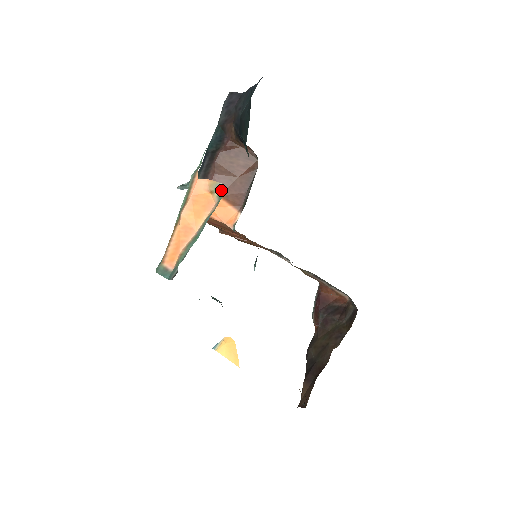
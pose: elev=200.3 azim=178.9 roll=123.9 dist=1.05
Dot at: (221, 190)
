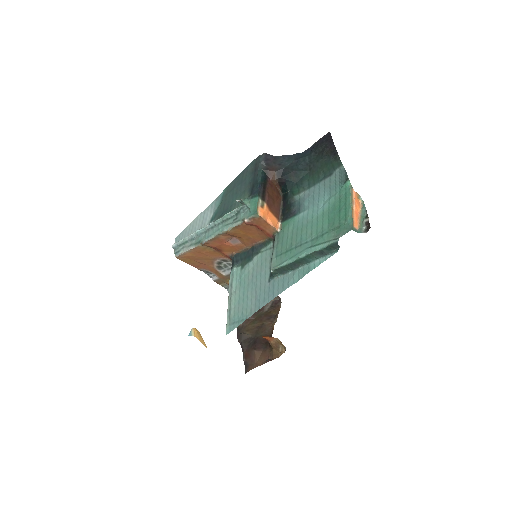
Dot at: occluded
